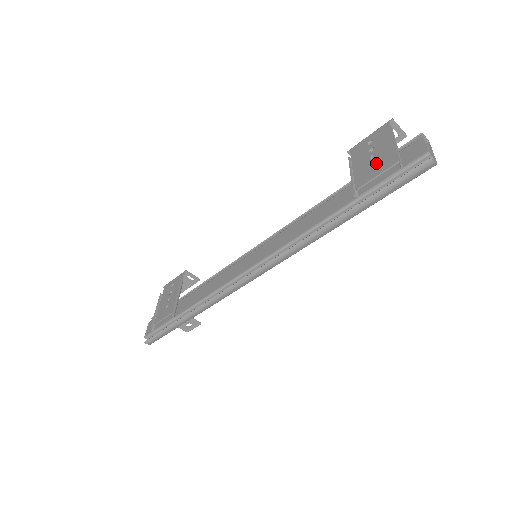
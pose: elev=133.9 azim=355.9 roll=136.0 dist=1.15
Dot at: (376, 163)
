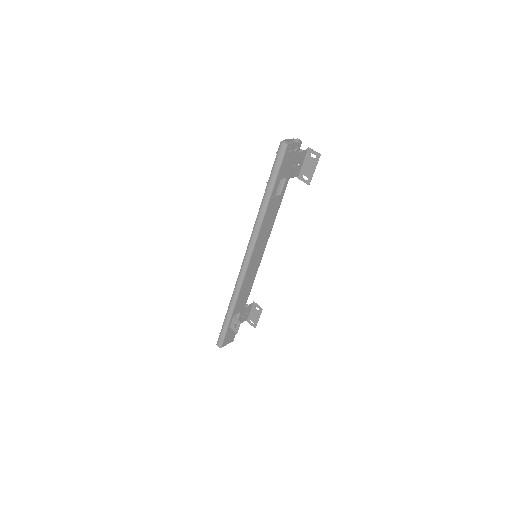
Dot at: occluded
